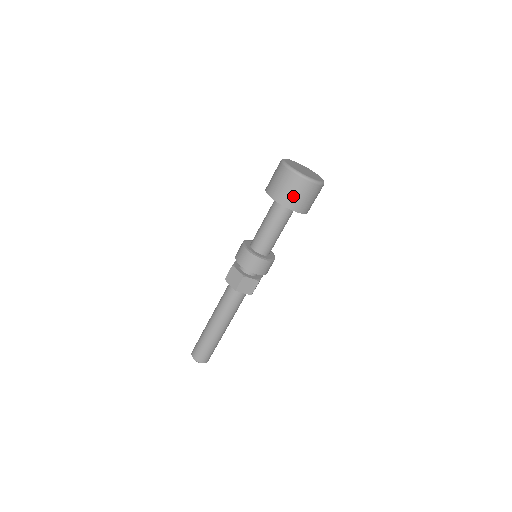
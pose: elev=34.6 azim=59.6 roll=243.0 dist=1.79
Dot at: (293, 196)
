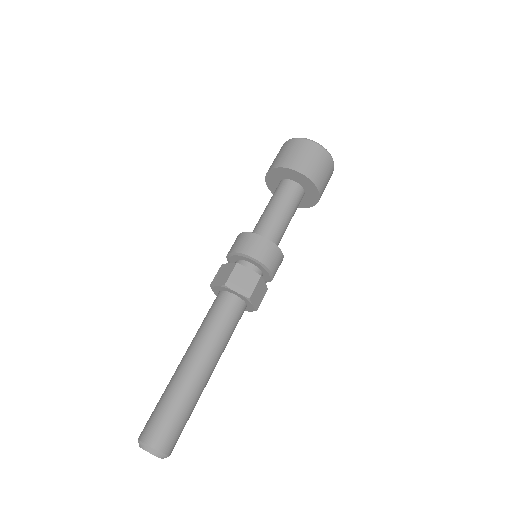
Dot at: (297, 157)
